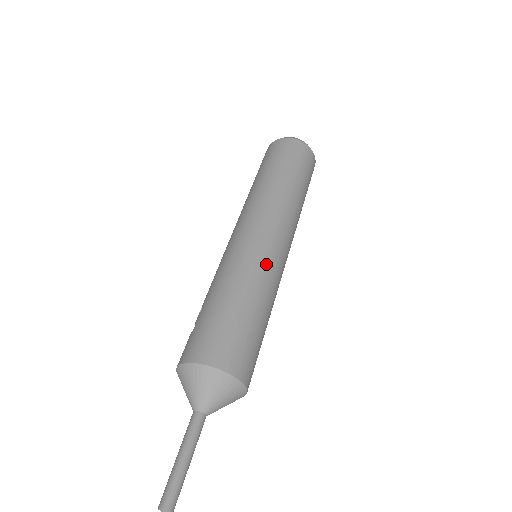
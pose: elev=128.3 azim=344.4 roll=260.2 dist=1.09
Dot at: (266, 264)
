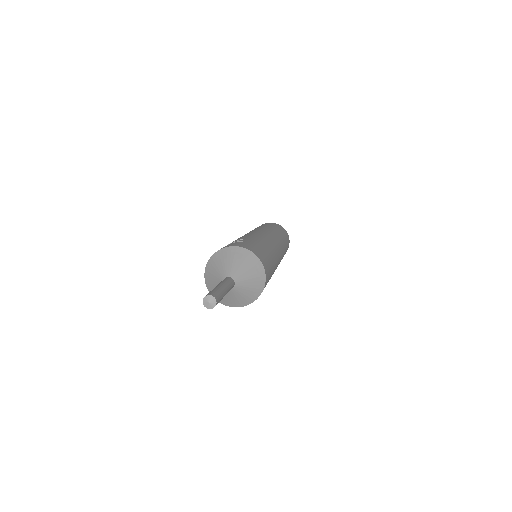
Dot at: occluded
